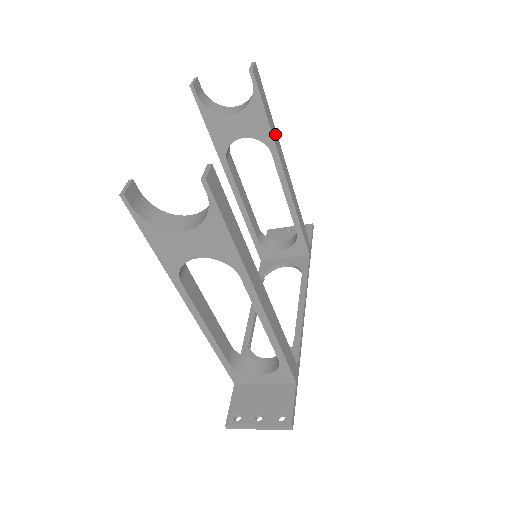
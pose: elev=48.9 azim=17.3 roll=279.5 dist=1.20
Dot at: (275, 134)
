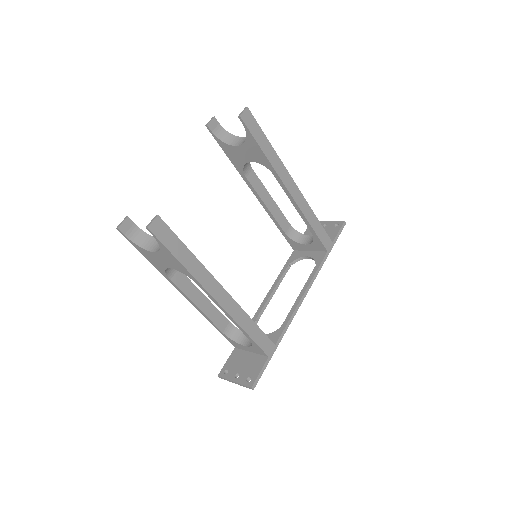
Dot at: (275, 159)
